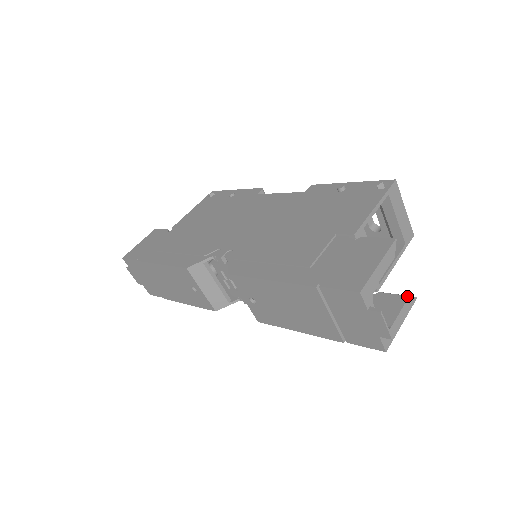
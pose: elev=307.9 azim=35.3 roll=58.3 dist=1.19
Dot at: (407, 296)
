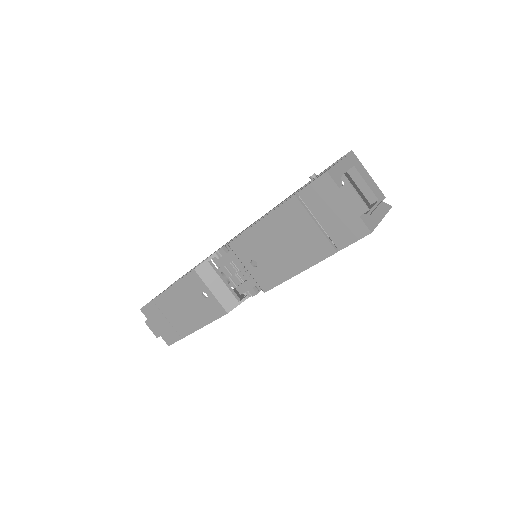
Dot at: (380, 202)
